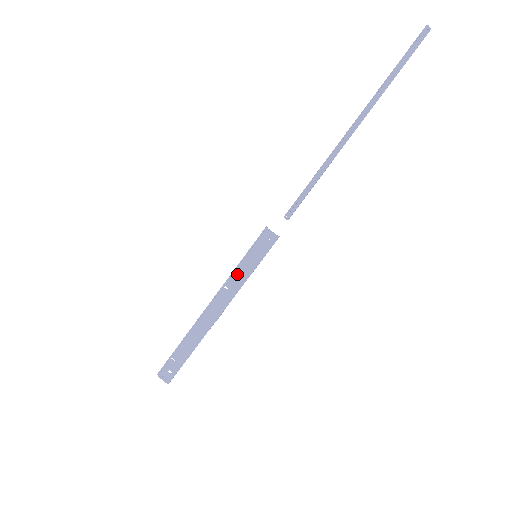
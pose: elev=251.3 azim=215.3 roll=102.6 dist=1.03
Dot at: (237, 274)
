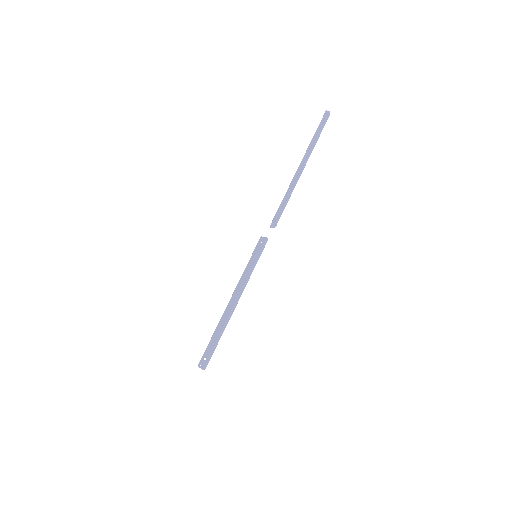
Dot at: (245, 271)
